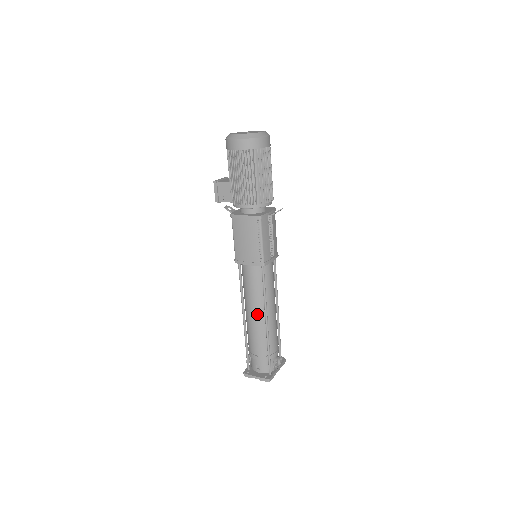
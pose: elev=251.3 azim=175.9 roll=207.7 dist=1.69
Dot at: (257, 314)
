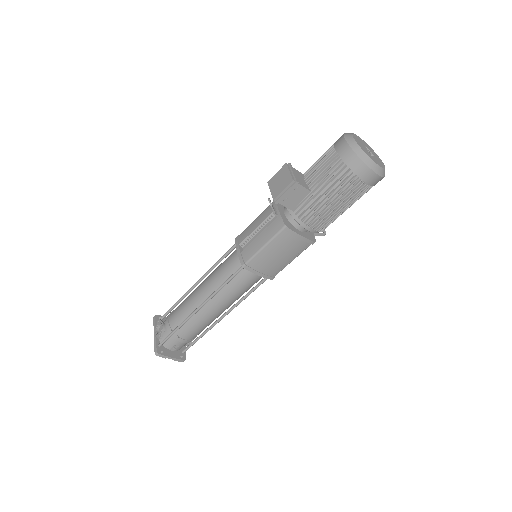
Dot at: (221, 311)
